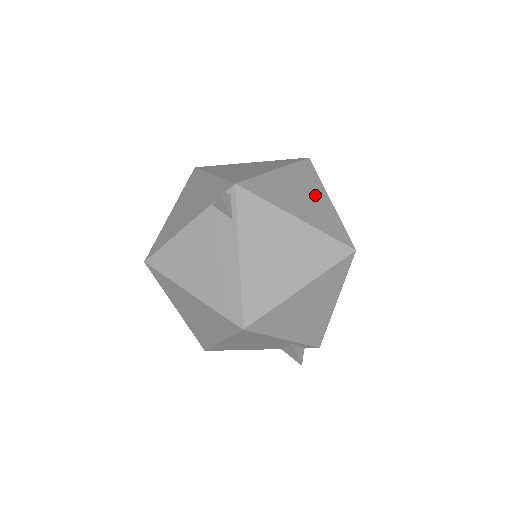
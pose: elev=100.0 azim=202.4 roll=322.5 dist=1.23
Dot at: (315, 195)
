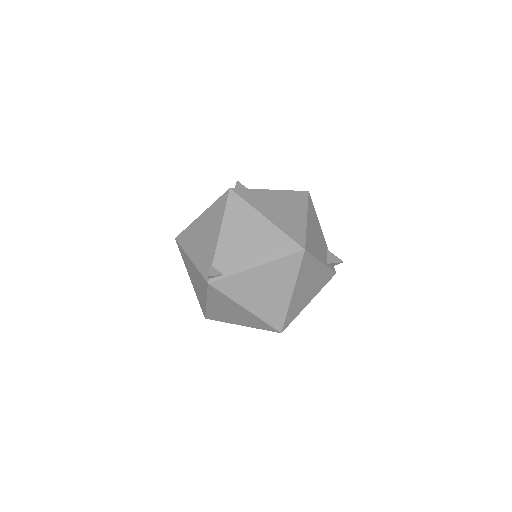
Dot at: occluded
